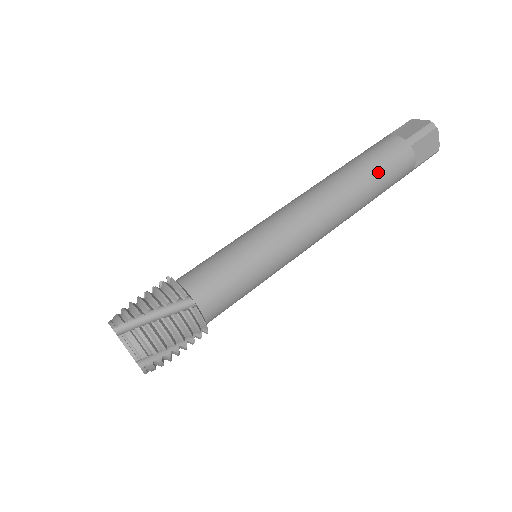
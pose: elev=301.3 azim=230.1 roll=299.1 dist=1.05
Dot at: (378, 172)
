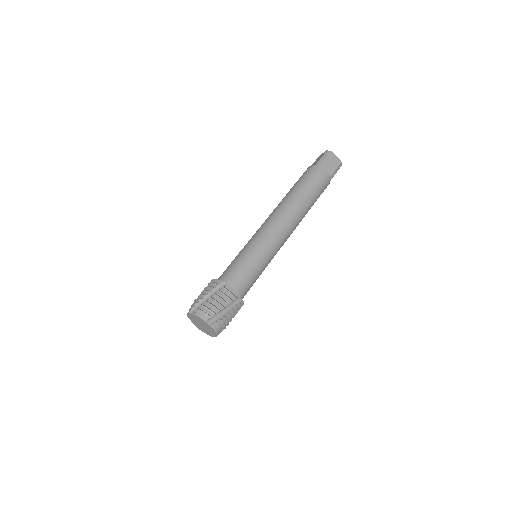
Dot at: (305, 186)
